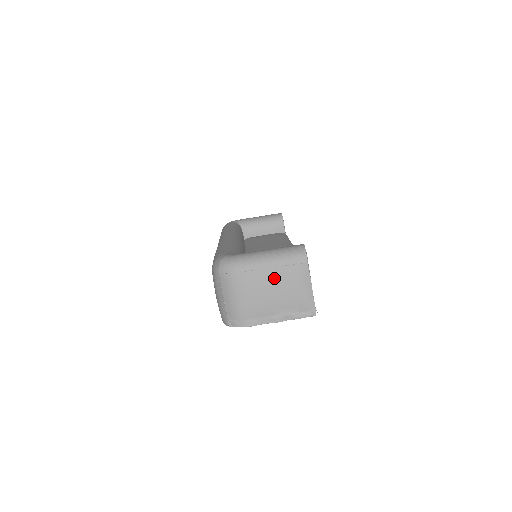
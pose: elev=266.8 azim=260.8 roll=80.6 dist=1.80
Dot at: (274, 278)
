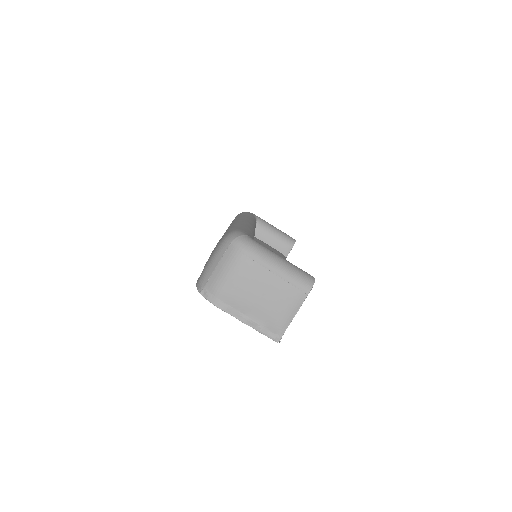
Dot at: (271, 285)
